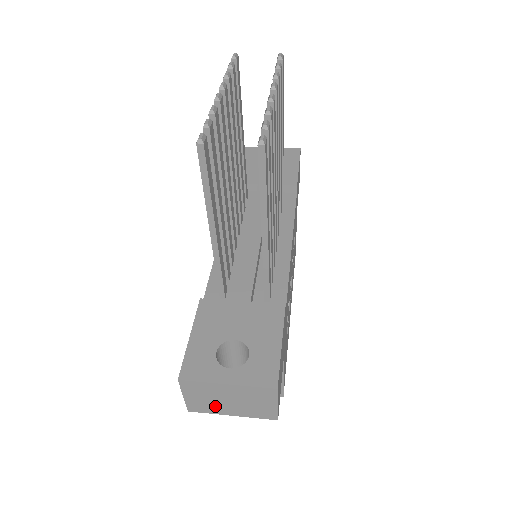
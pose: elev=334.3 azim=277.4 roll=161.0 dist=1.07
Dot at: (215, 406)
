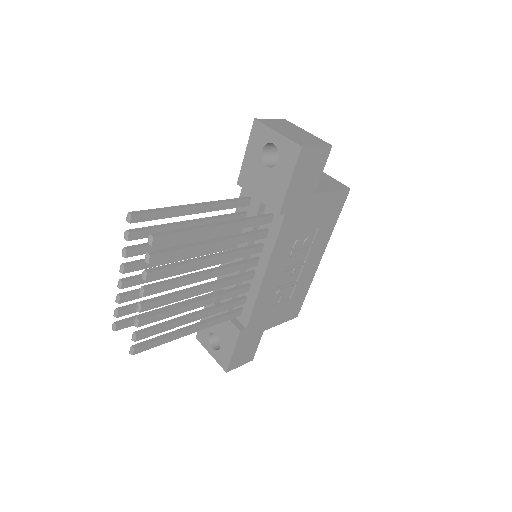
Dot at: occluded
